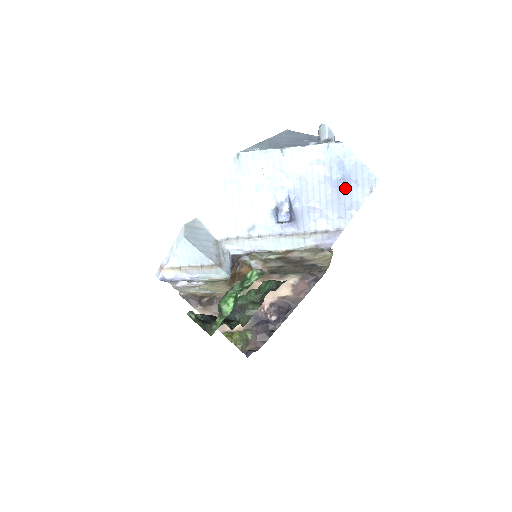
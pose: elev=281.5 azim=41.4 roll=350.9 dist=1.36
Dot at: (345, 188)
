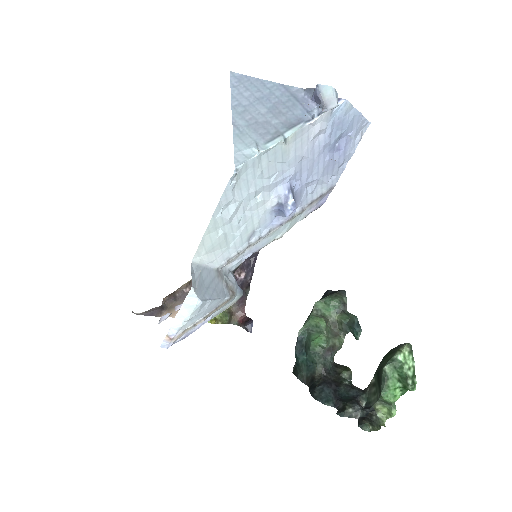
Dot at: (340, 146)
